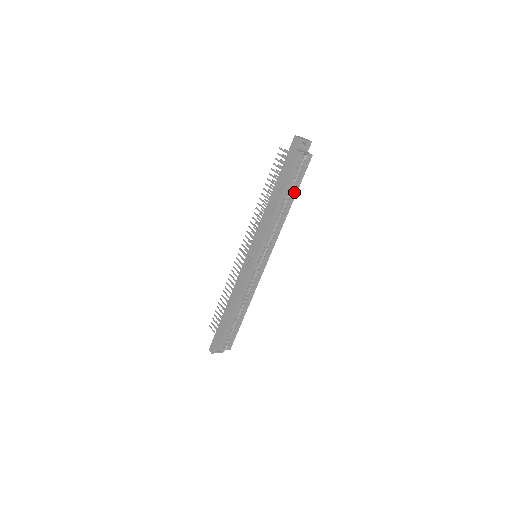
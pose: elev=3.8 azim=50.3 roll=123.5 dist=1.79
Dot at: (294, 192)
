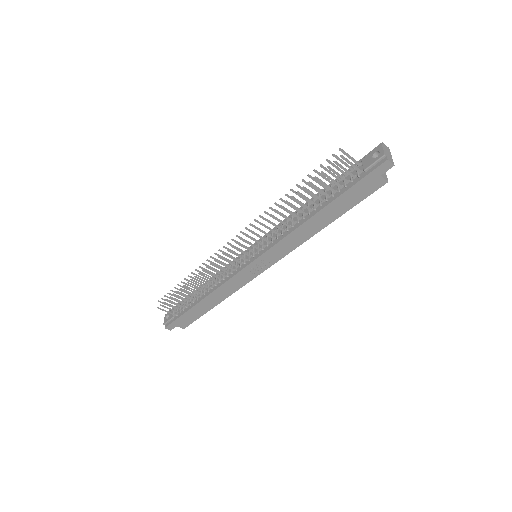
Dot at: occluded
